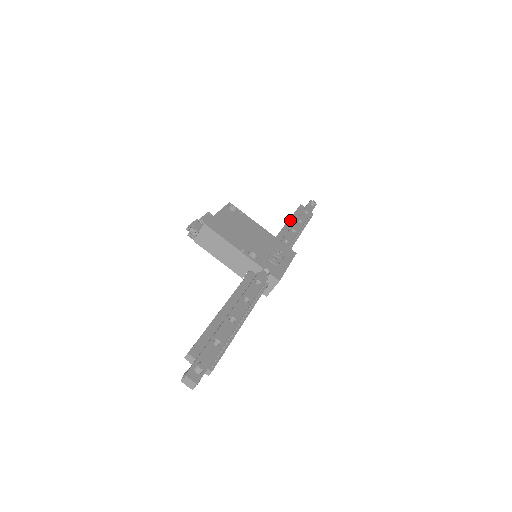
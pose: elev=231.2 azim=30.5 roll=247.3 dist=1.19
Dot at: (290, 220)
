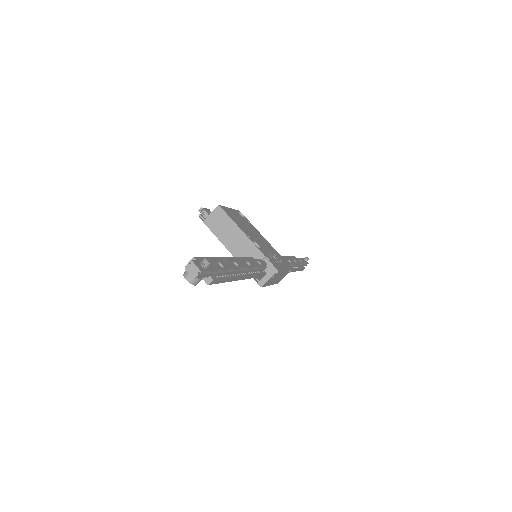
Dot at: (286, 257)
